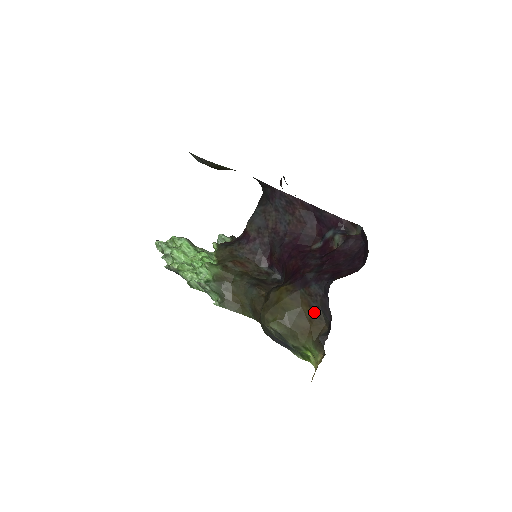
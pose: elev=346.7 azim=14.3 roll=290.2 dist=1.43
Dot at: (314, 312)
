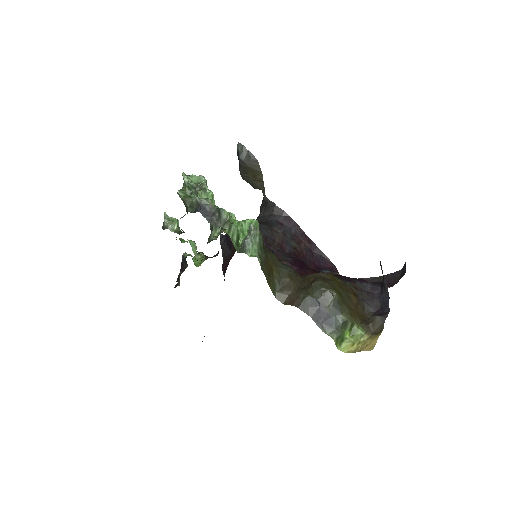
Dot at: (360, 301)
